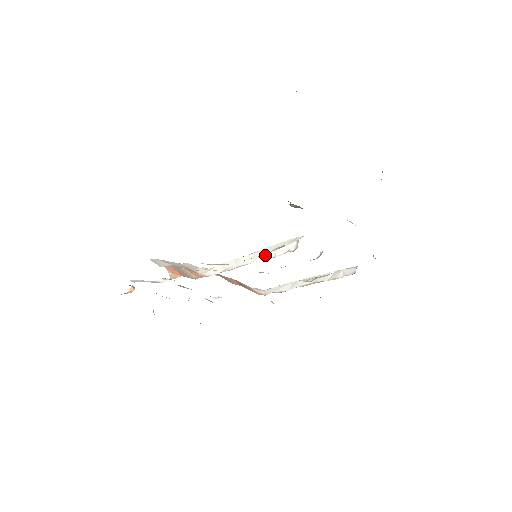
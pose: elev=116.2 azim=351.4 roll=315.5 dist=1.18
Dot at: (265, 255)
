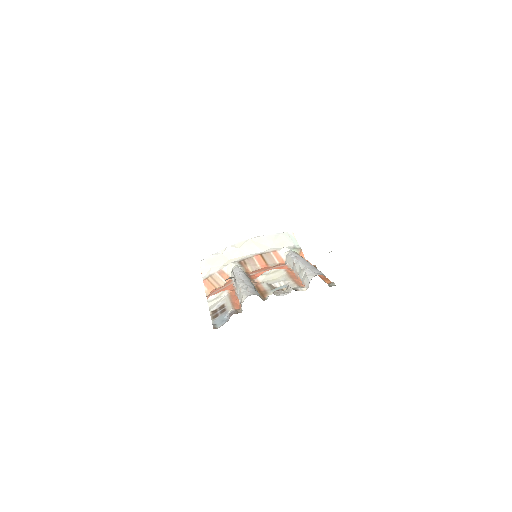
Dot at: (238, 296)
